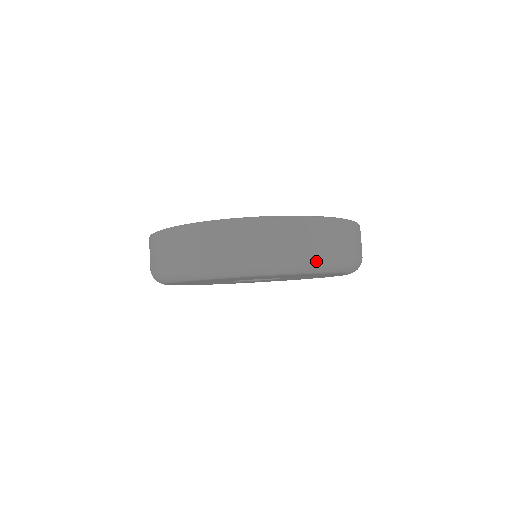
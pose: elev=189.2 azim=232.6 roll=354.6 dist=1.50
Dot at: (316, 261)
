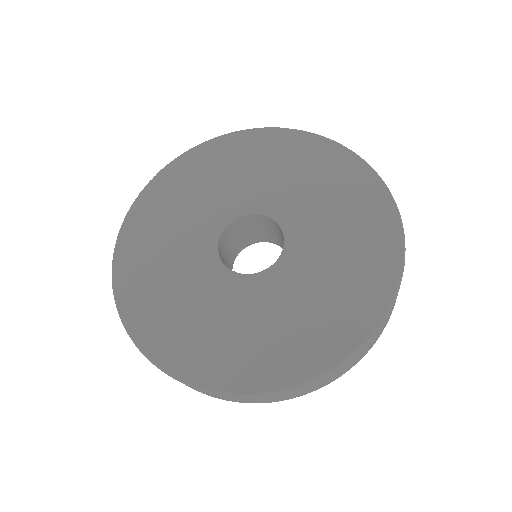
Dot at: occluded
